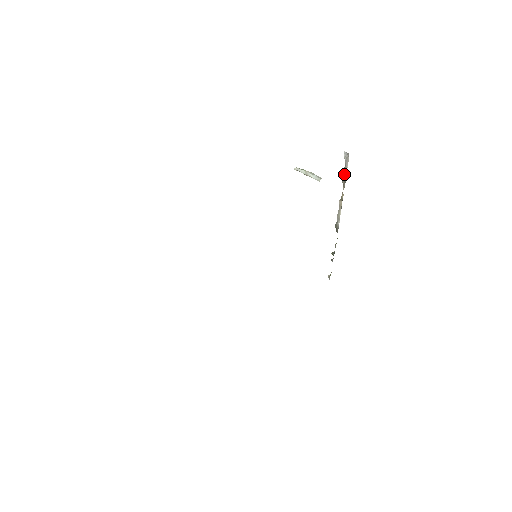
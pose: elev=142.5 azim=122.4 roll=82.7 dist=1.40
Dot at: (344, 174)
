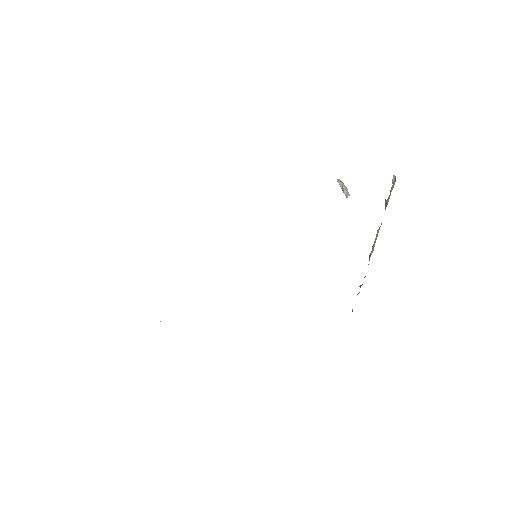
Dot at: (388, 200)
